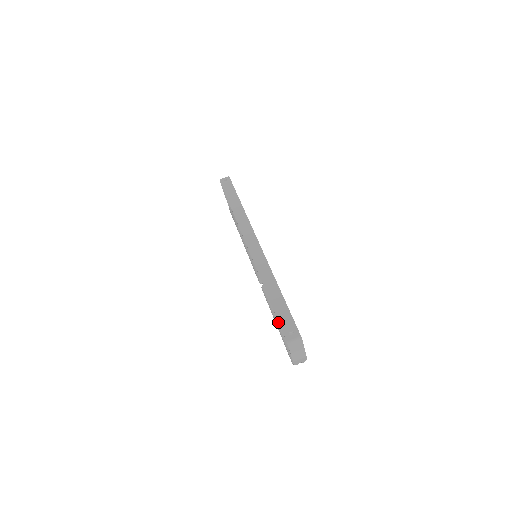
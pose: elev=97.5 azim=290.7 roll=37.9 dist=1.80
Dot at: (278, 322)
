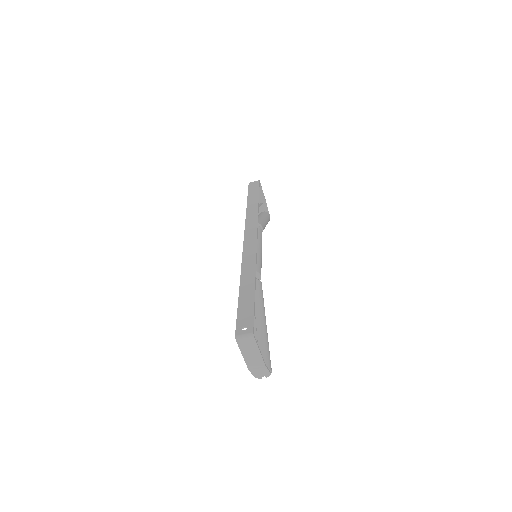
Dot at: occluded
